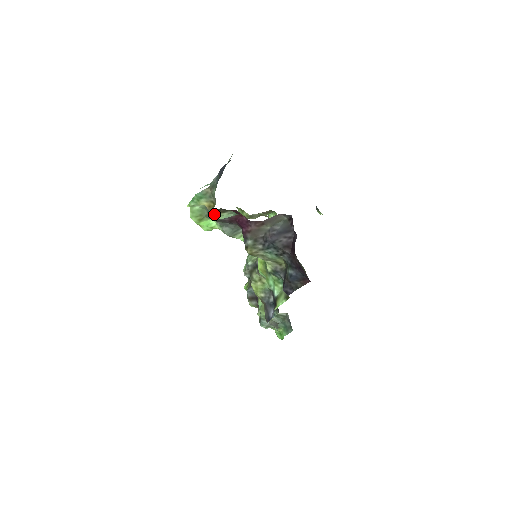
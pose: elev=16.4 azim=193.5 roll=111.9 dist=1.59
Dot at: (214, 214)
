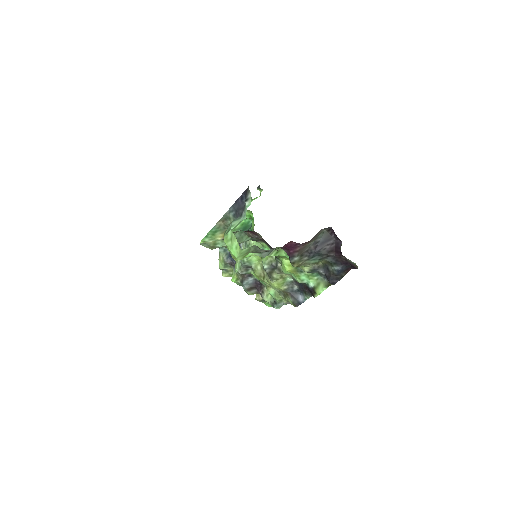
Dot at: occluded
